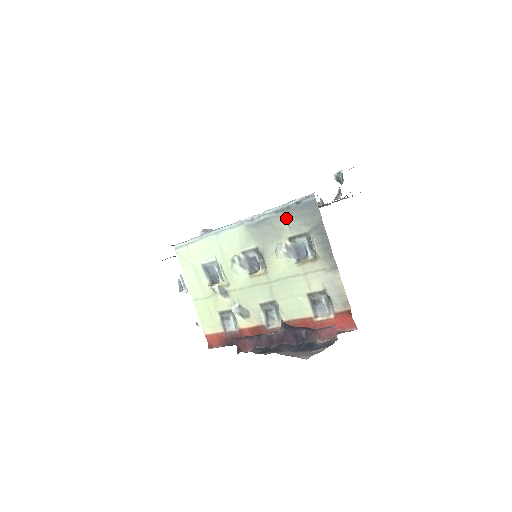
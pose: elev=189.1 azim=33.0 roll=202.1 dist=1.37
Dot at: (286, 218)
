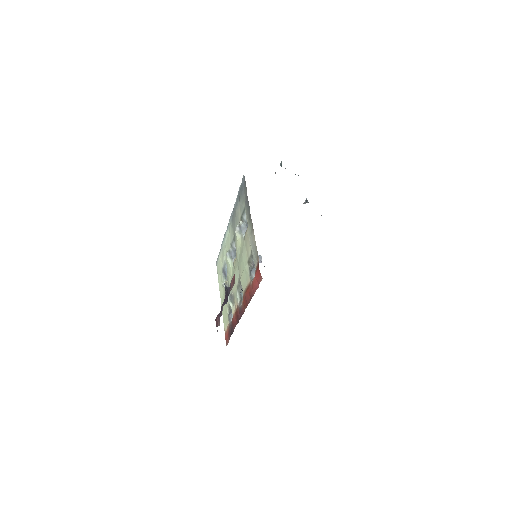
Dot at: (239, 203)
